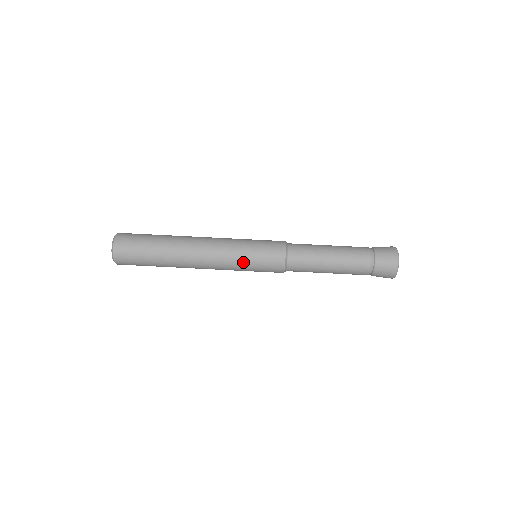
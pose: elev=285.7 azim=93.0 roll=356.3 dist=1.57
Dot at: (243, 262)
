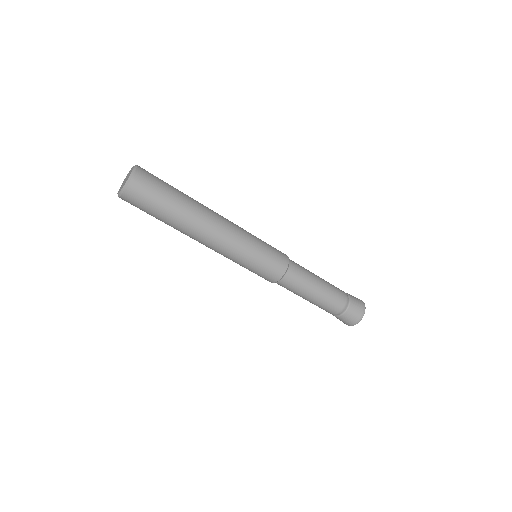
Dot at: (249, 257)
